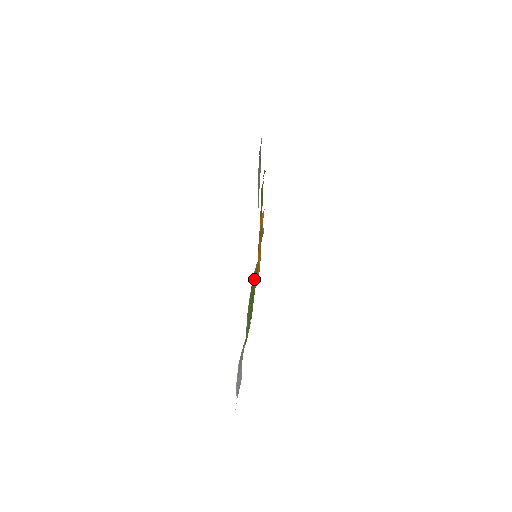
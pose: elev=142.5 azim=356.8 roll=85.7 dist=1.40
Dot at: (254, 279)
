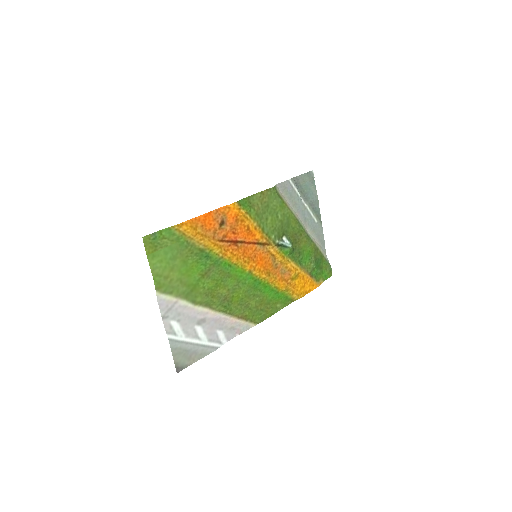
Dot at: (209, 255)
